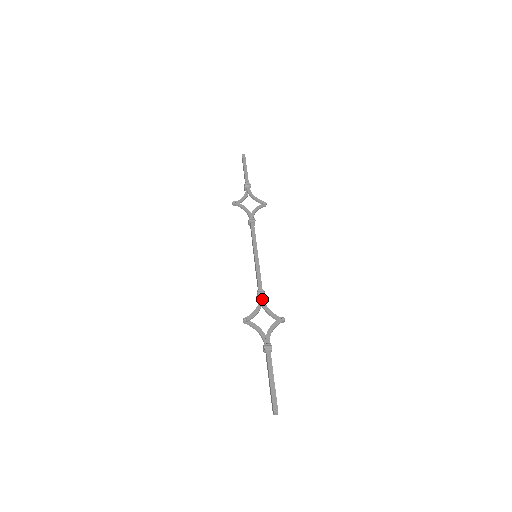
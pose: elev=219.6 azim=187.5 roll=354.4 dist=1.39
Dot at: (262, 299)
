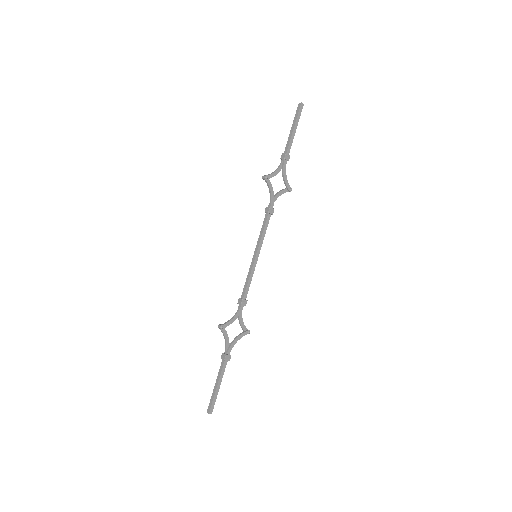
Dot at: (242, 309)
